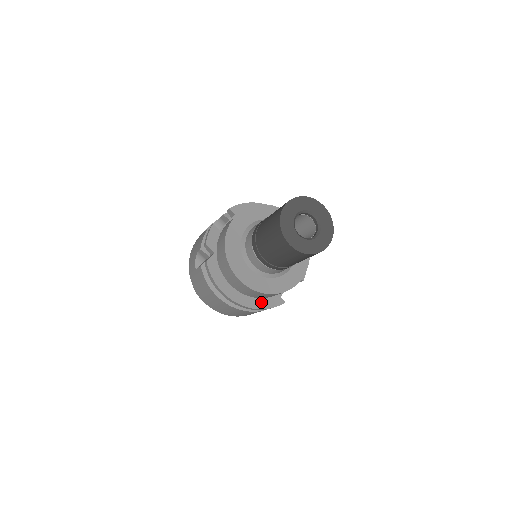
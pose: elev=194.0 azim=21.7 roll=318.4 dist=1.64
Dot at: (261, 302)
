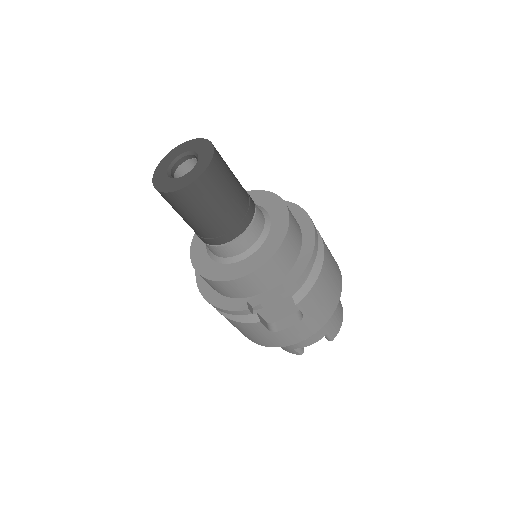
Dot at: (223, 300)
